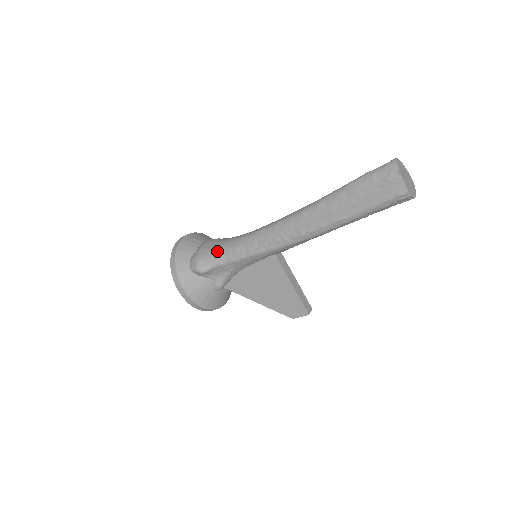
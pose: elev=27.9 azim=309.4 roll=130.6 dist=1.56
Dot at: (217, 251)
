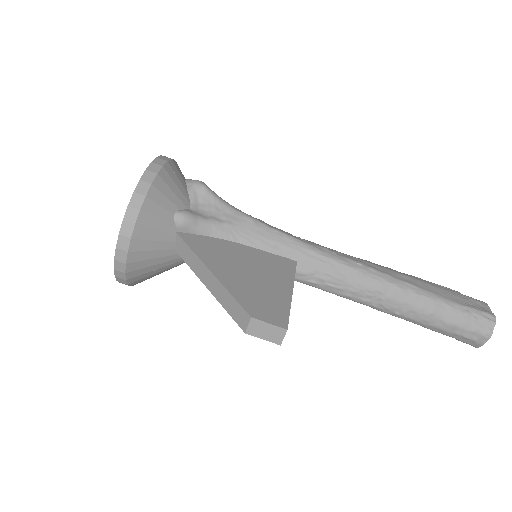
Dot at: occluded
